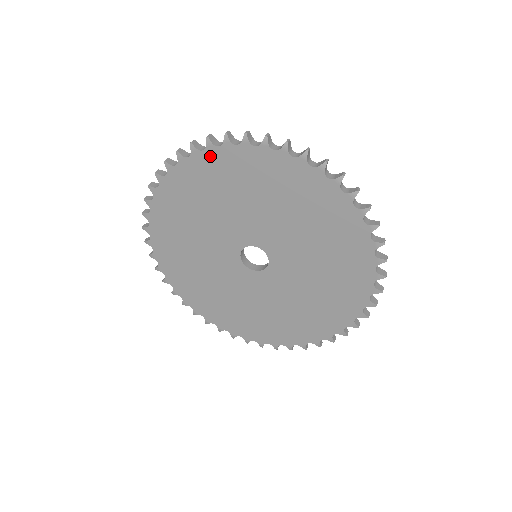
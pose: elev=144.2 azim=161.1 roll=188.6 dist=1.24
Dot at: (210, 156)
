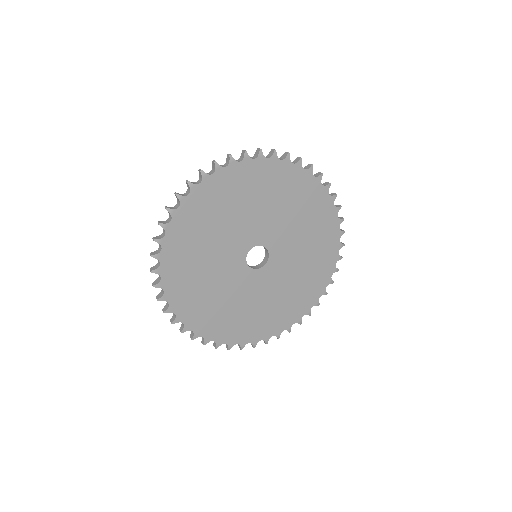
Dot at: (304, 176)
